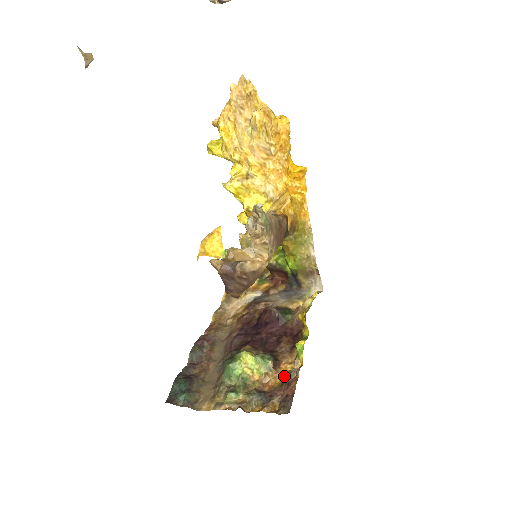
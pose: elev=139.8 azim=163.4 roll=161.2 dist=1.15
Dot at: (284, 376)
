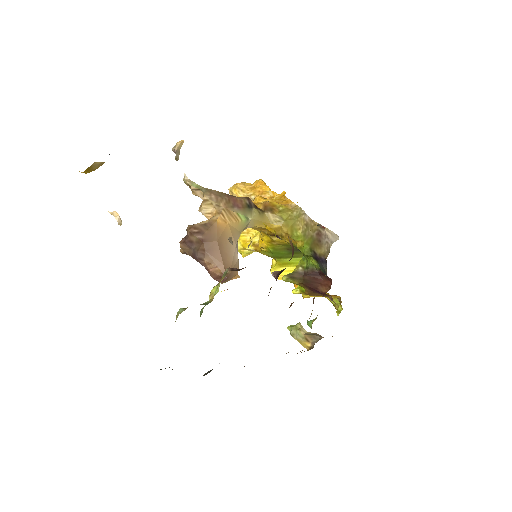
Dot at: occluded
